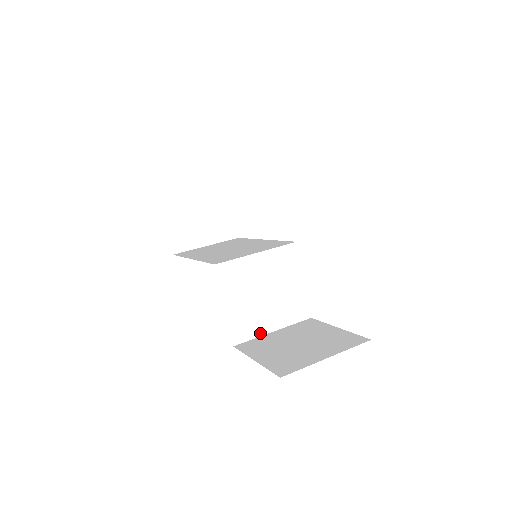
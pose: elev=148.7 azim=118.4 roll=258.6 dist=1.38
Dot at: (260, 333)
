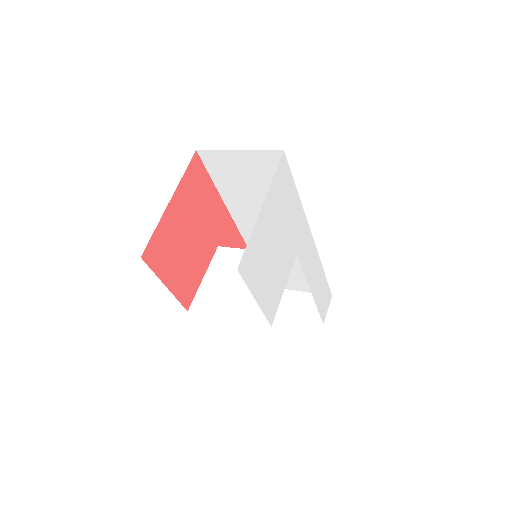
Dot at: (215, 313)
